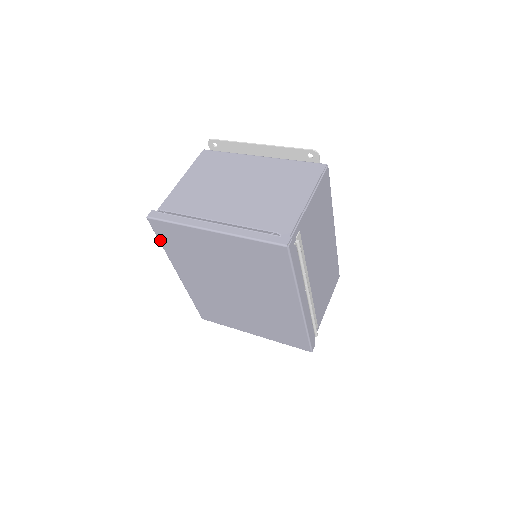
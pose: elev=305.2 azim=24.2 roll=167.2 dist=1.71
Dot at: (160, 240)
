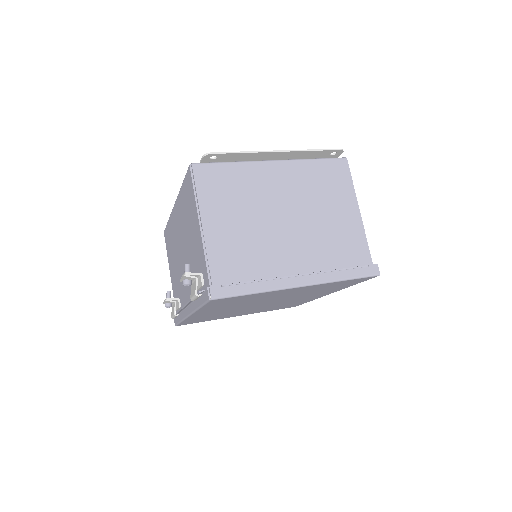
Dot at: (204, 306)
